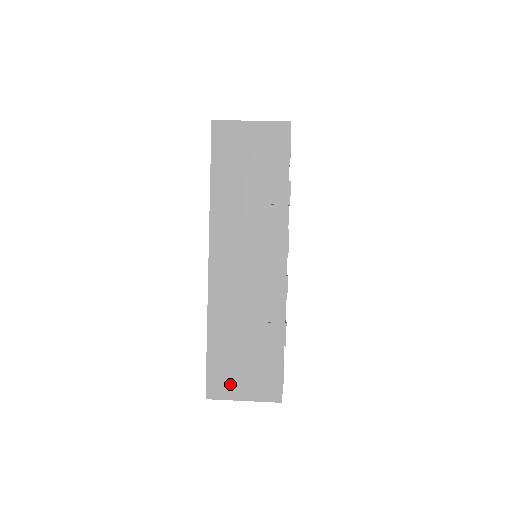
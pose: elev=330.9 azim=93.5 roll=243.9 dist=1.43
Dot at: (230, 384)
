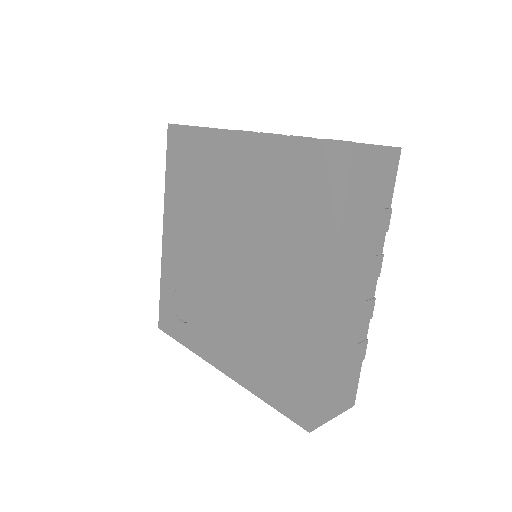
Dot at: (327, 409)
